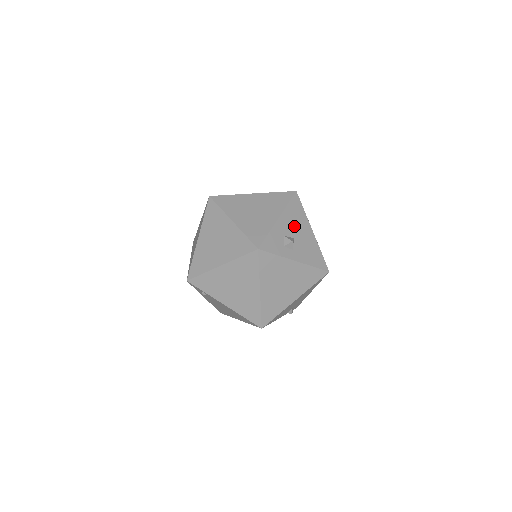
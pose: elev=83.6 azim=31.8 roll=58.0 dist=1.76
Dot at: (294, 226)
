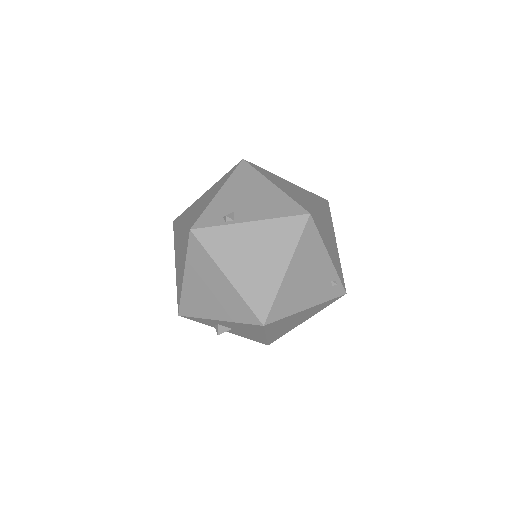
Dot at: (239, 328)
